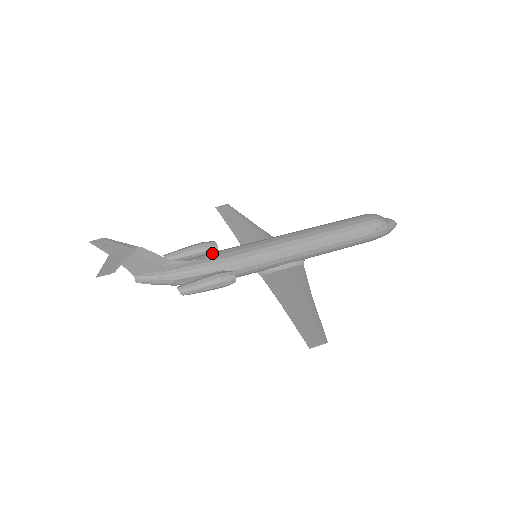
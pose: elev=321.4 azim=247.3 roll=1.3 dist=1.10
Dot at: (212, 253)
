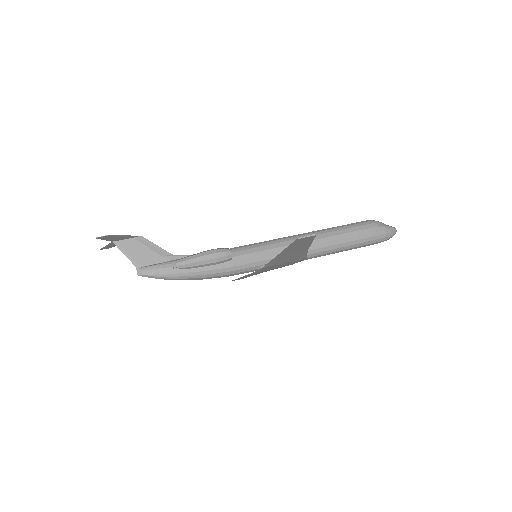
Dot at: occluded
